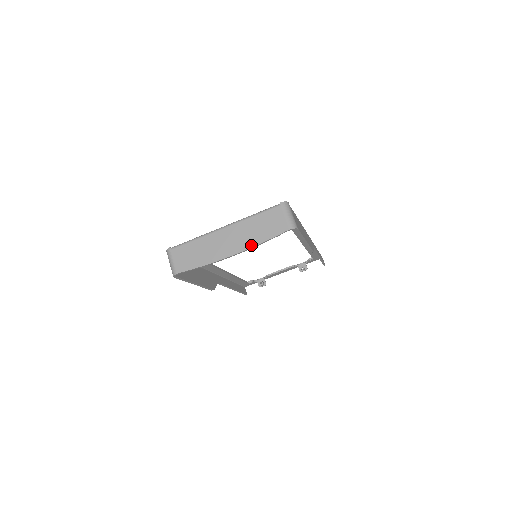
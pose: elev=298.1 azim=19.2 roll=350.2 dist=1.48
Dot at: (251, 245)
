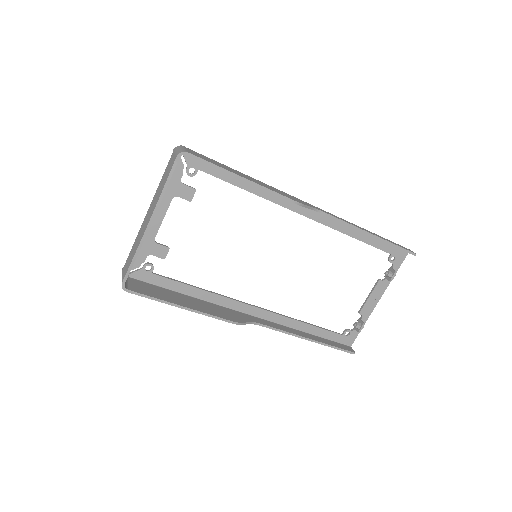
Dot at: (157, 201)
